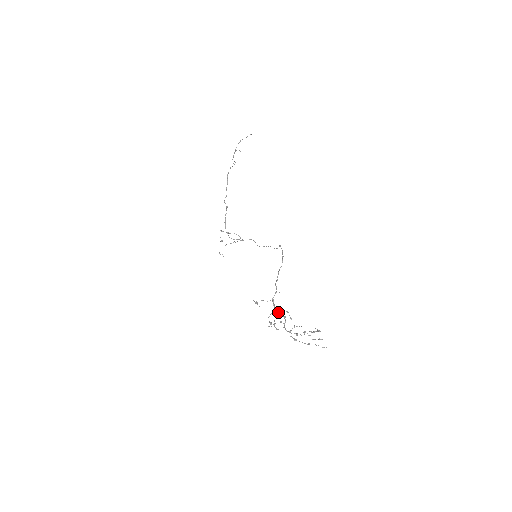
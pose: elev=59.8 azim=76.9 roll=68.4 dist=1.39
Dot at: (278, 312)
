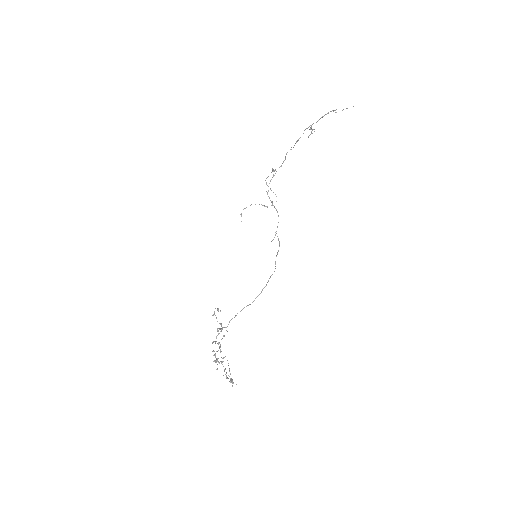
Dot at: occluded
